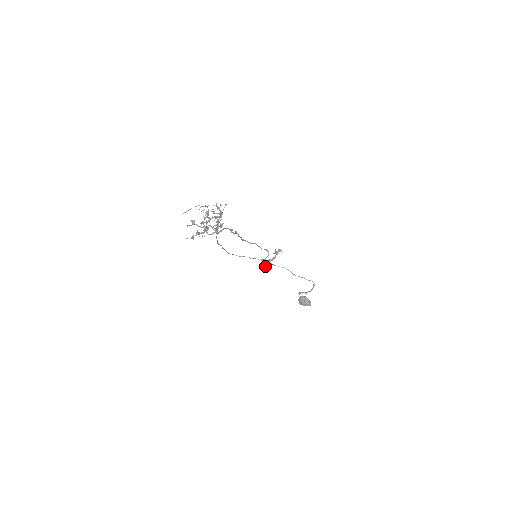
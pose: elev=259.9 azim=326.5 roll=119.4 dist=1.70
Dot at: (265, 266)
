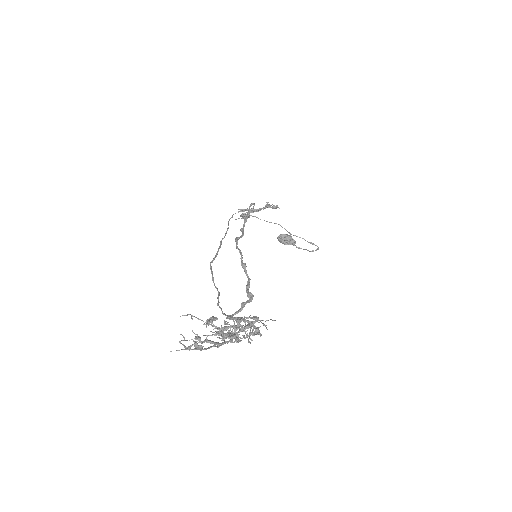
Dot at: (241, 211)
